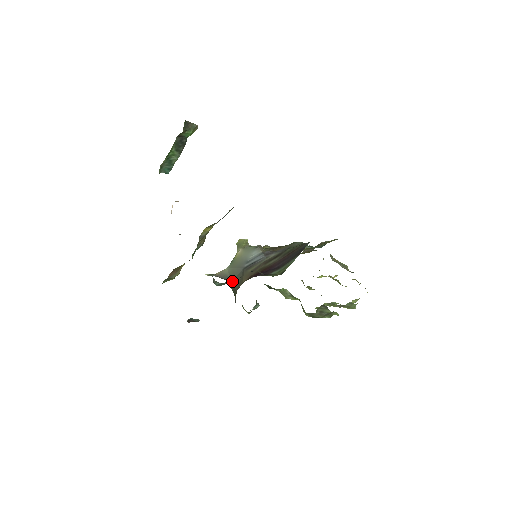
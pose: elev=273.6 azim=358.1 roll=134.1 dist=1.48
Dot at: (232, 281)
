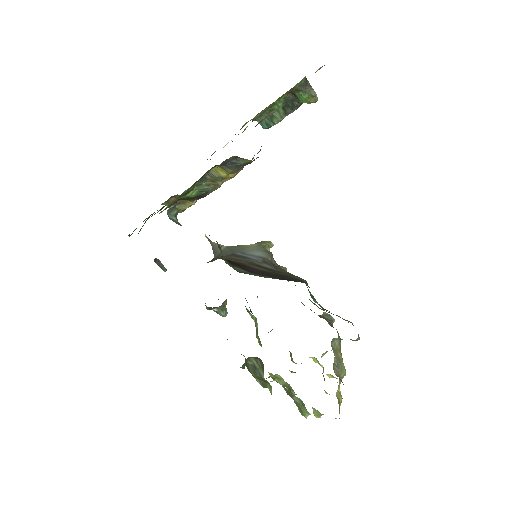
Dot at: occluded
